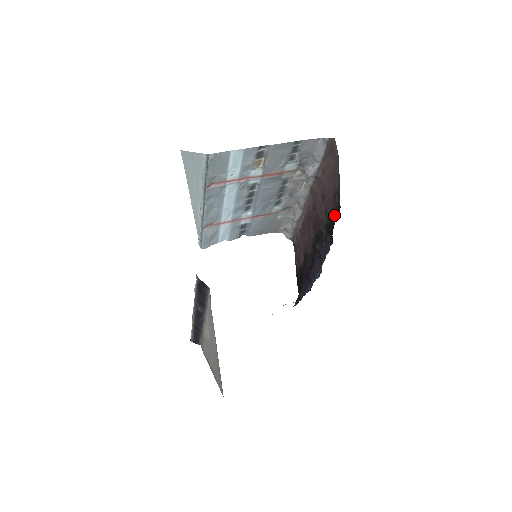
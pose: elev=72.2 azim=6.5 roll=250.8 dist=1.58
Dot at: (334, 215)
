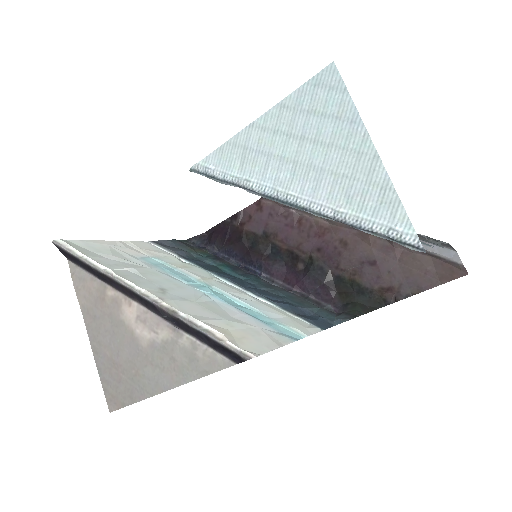
Dot at: (366, 294)
